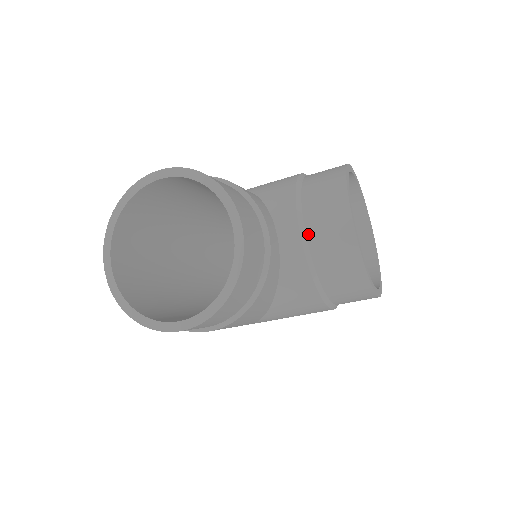
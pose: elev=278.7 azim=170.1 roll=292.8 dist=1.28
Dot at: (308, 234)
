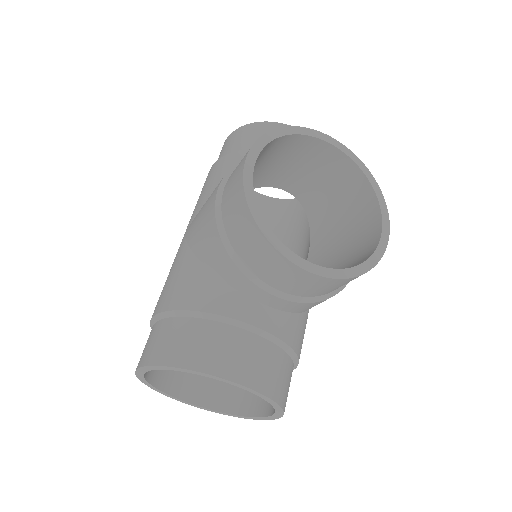
Dot at: (282, 290)
